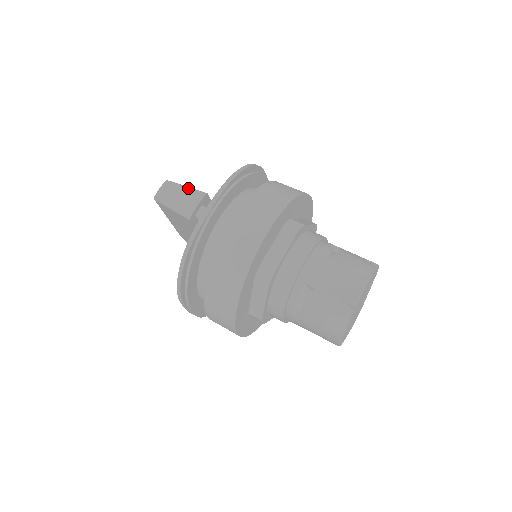
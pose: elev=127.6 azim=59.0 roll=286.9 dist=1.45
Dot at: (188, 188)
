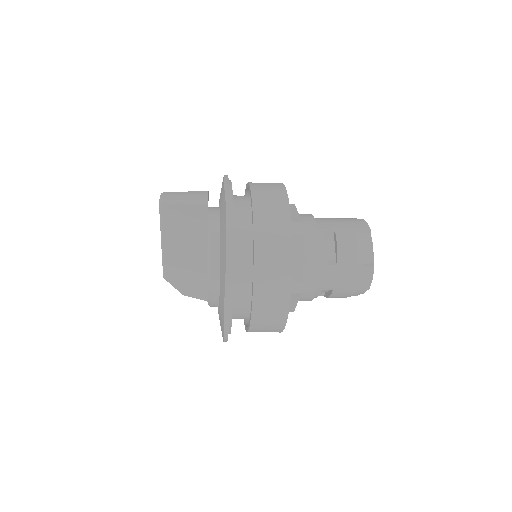
Dot at: (189, 191)
